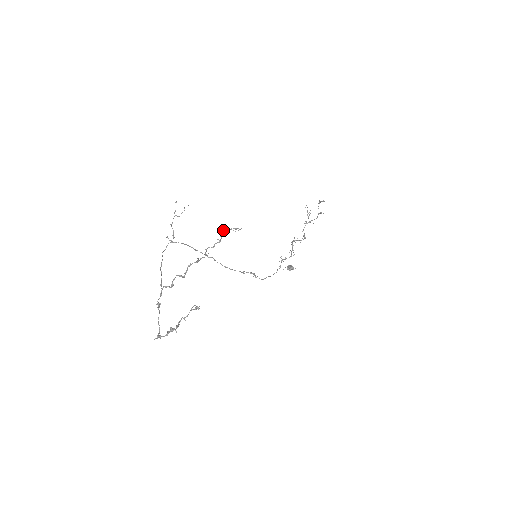
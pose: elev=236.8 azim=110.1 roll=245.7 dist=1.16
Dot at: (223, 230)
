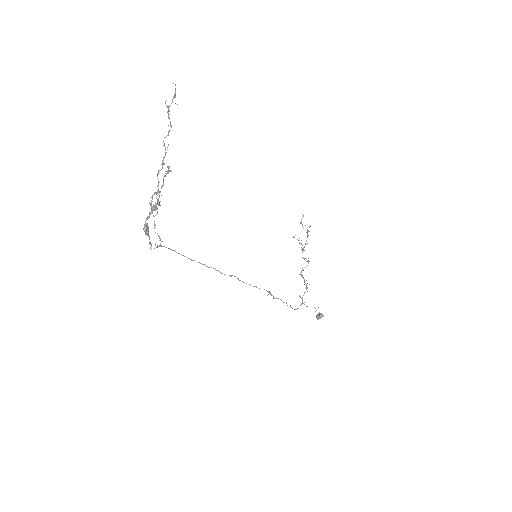
Dot at: occluded
